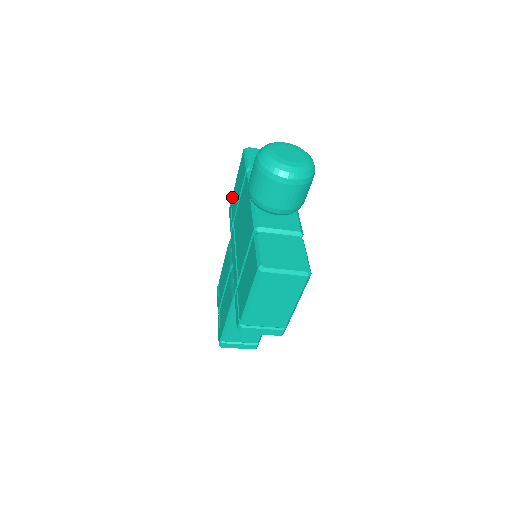
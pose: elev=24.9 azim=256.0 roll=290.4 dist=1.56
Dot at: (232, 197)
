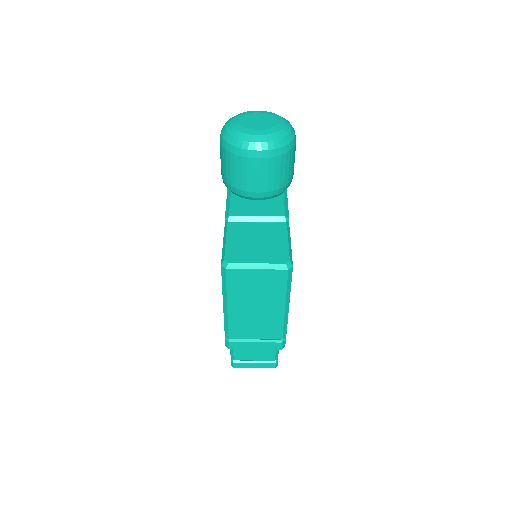
Dot at: occluded
